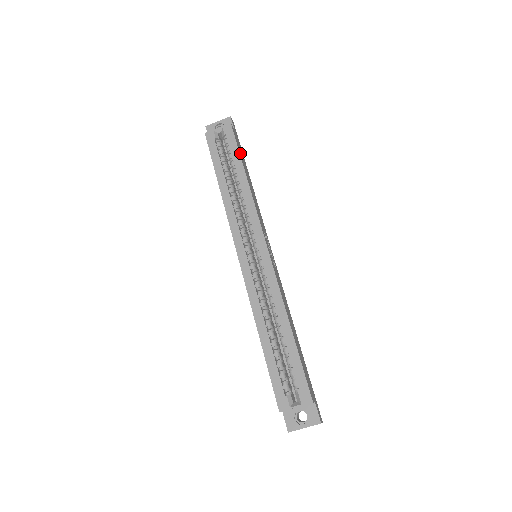
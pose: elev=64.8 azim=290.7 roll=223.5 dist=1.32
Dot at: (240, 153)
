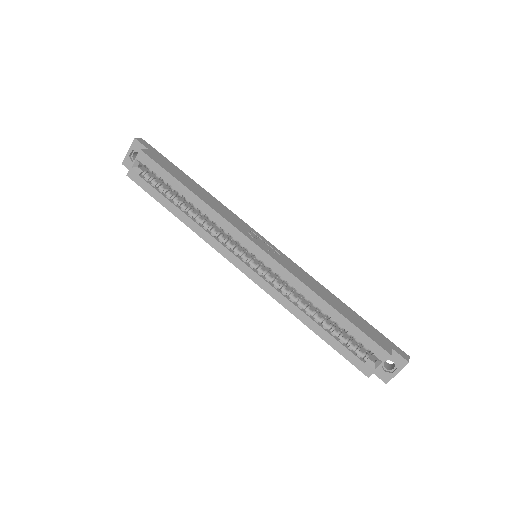
Dot at: (171, 172)
